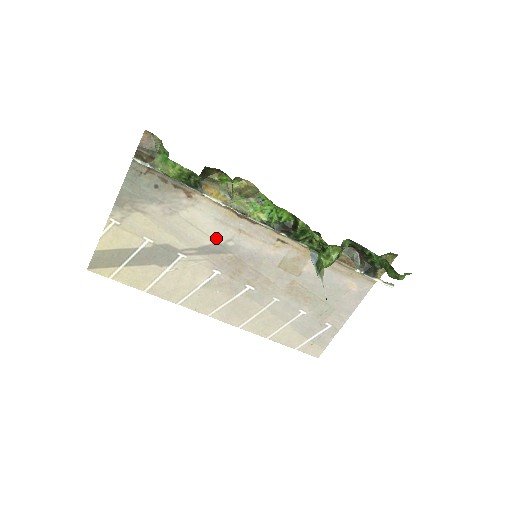
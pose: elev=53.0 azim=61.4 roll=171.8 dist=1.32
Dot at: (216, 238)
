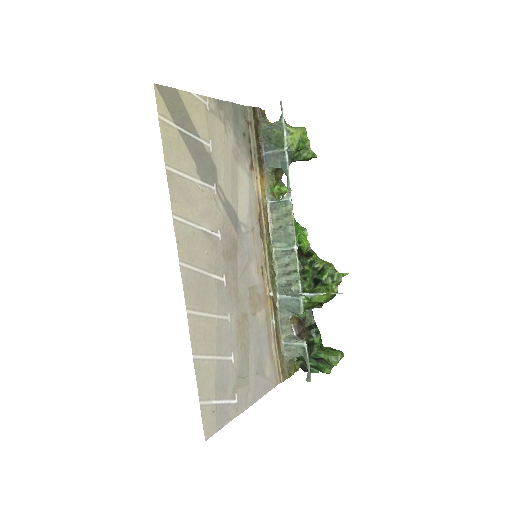
Dot at: (239, 212)
